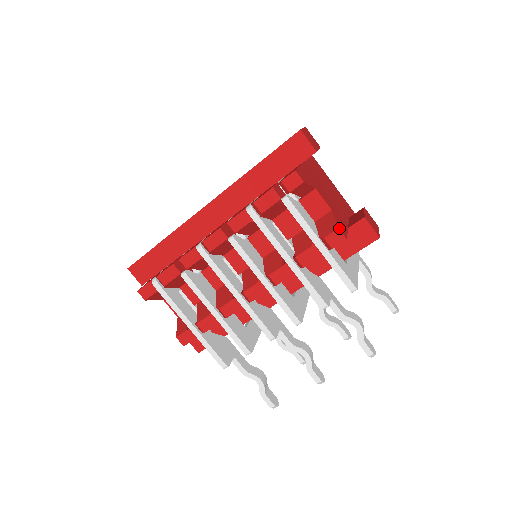
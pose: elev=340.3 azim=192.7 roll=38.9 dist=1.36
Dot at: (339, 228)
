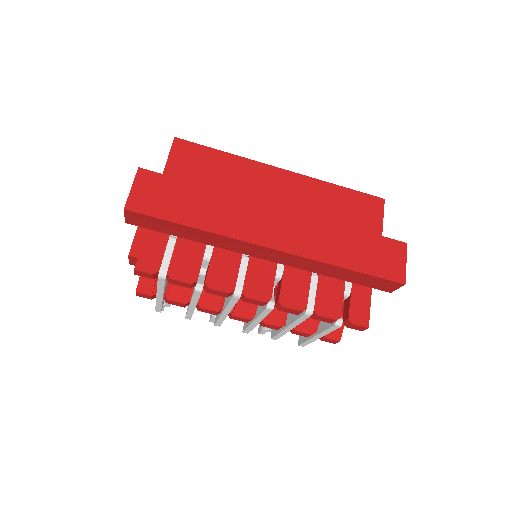
Dot at: (340, 339)
